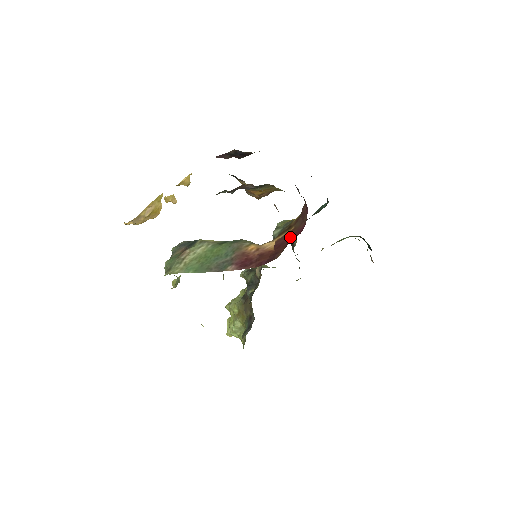
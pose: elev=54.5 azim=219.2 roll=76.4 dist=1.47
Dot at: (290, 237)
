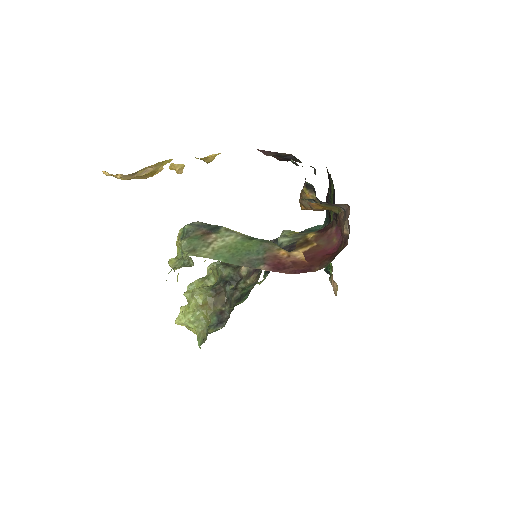
Dot at: (320, 253)
